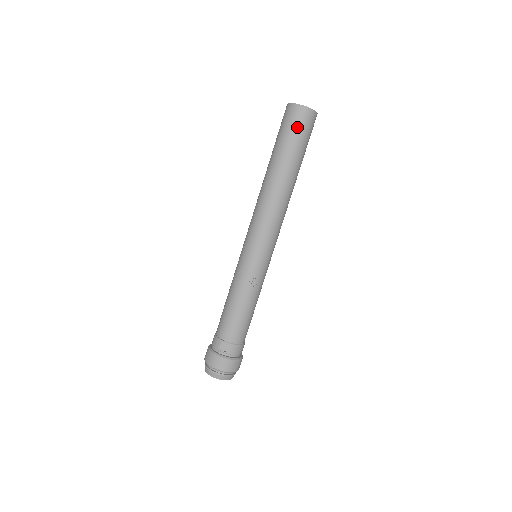
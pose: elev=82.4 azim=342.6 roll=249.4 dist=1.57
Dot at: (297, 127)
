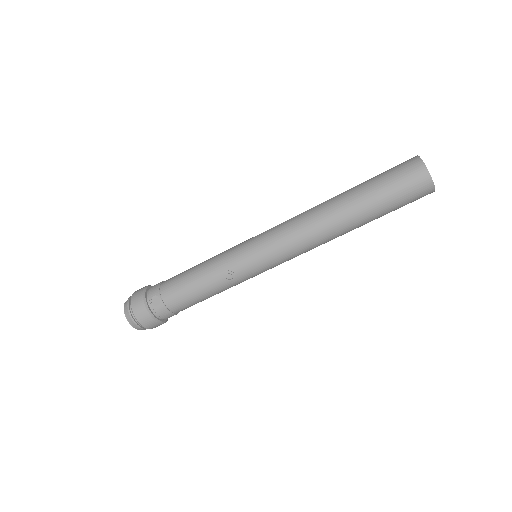
Dot at: (402, 184)
